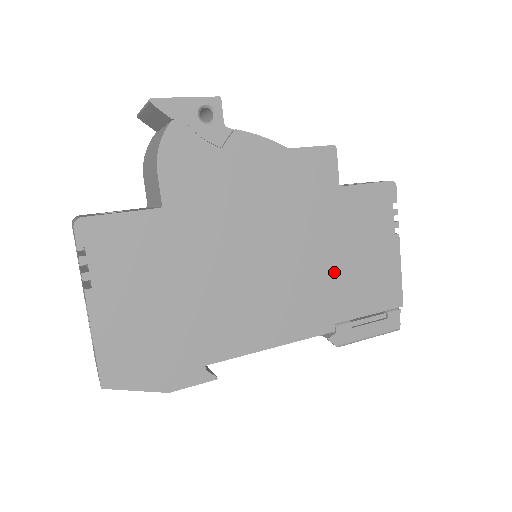
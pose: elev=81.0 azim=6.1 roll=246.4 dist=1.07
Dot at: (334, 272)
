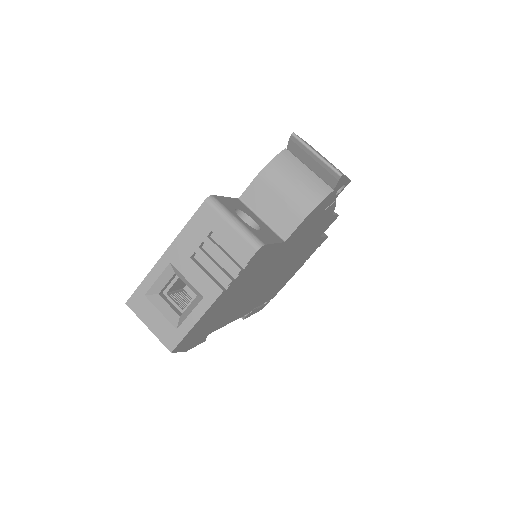
Dot at: (279, 281)
